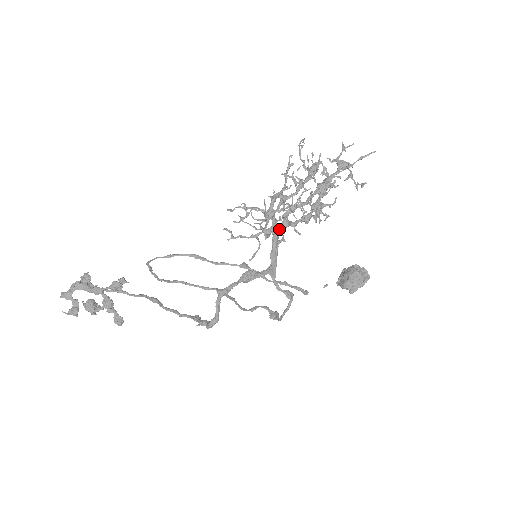
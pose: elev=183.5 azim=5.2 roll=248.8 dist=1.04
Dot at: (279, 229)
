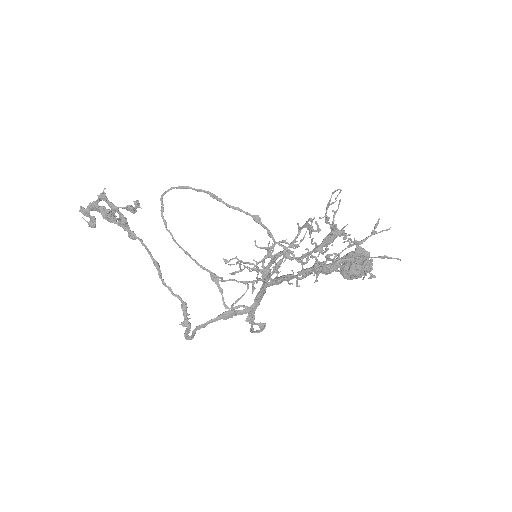
Dot at: occluded
